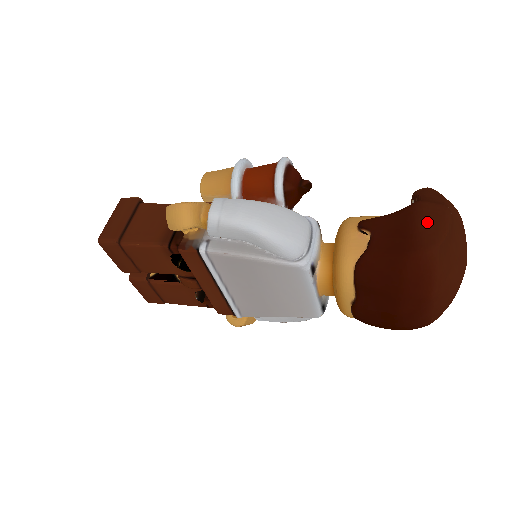
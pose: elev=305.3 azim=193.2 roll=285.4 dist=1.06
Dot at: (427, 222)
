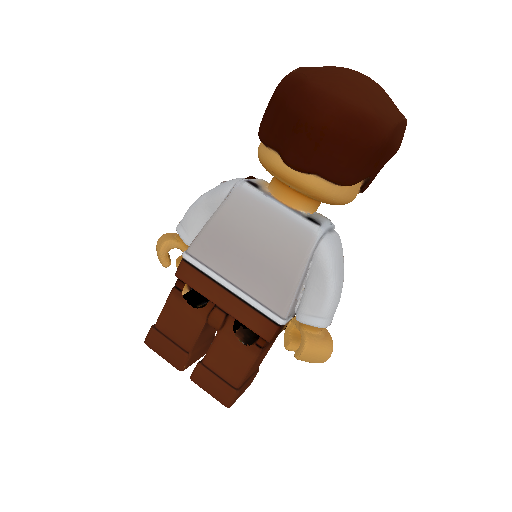
Dot at: occluded
